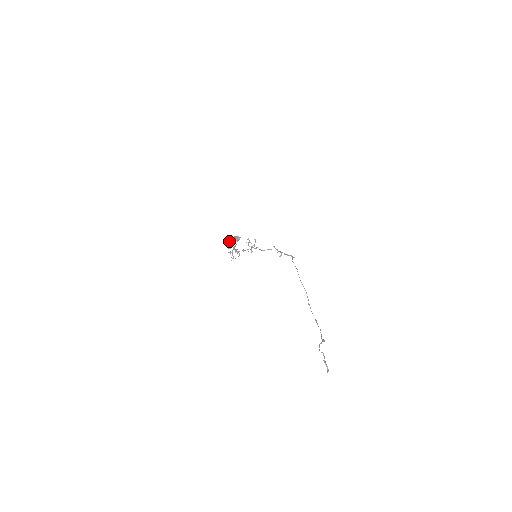
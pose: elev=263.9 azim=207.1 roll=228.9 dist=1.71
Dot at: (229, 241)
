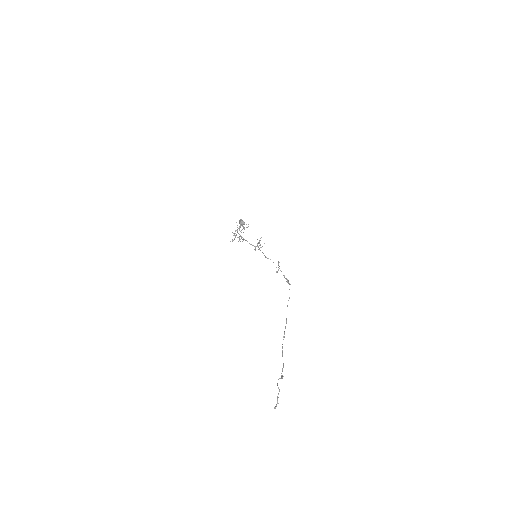
Dot at: occluded
